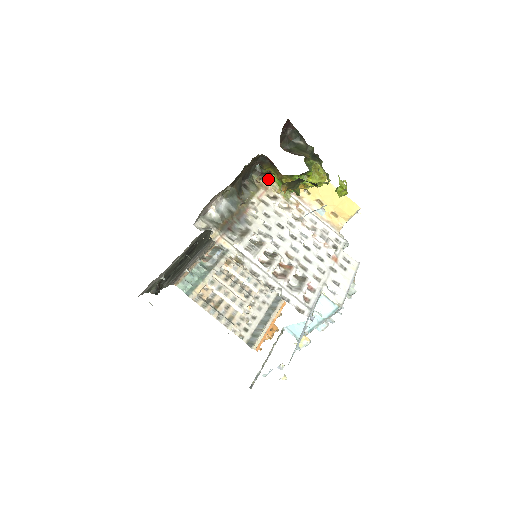
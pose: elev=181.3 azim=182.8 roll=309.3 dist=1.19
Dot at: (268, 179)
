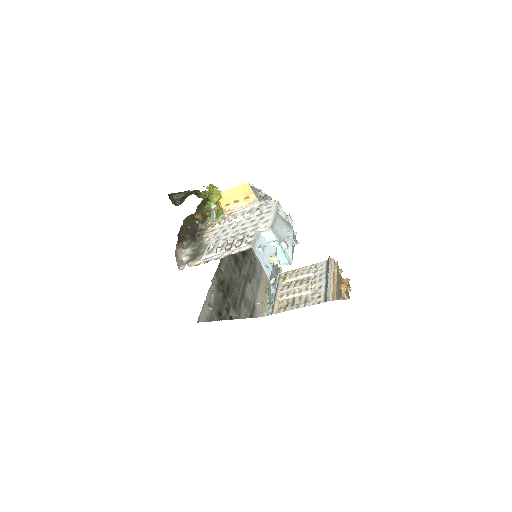
Dot at: (208, 221)
